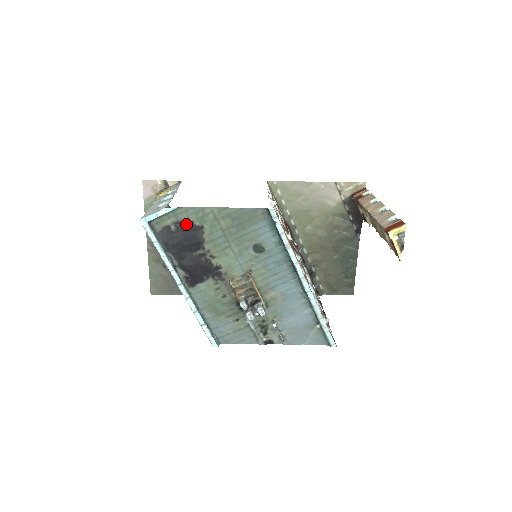
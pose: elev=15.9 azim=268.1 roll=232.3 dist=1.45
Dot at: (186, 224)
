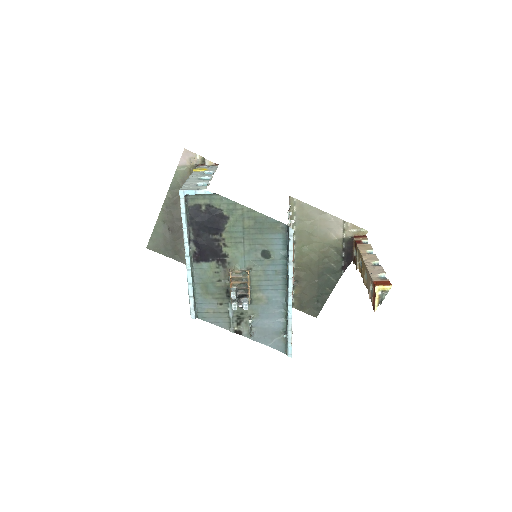
Dot at: (216, 210)
